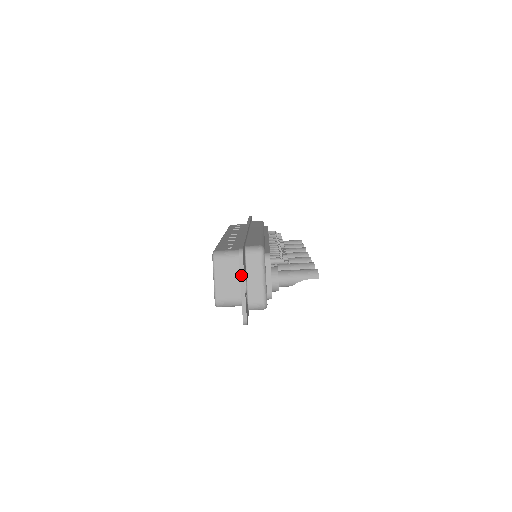
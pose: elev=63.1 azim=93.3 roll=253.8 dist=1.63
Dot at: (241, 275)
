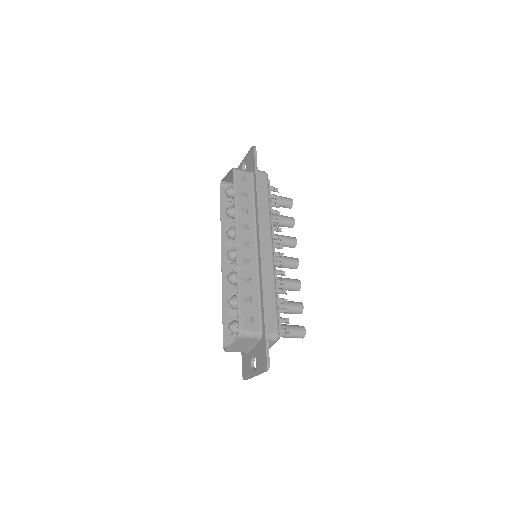
Dot at: (259, 374)
